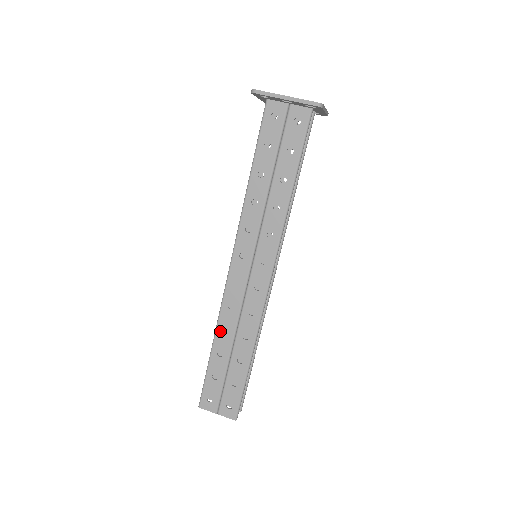
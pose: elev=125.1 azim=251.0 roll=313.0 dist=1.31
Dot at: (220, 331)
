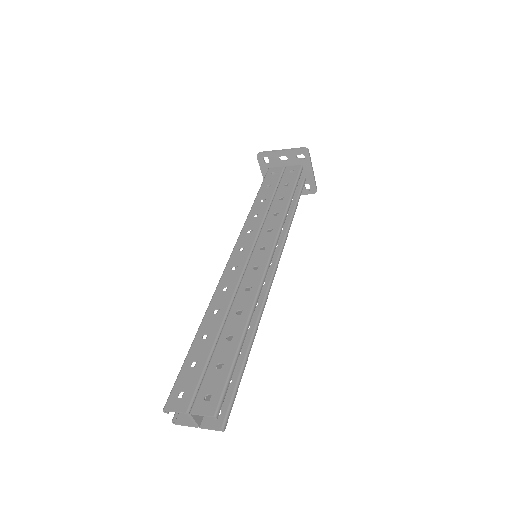
Dot at: (210, 313)
